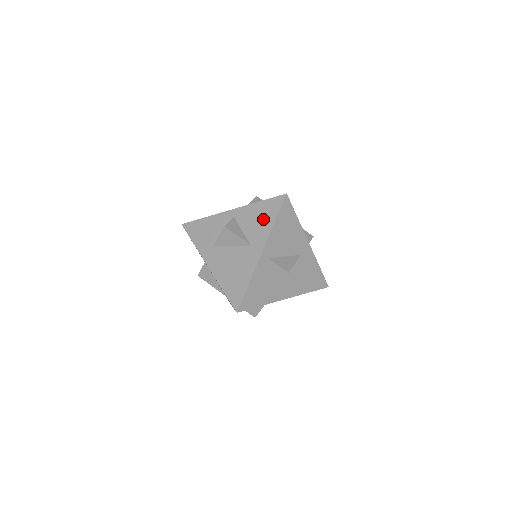
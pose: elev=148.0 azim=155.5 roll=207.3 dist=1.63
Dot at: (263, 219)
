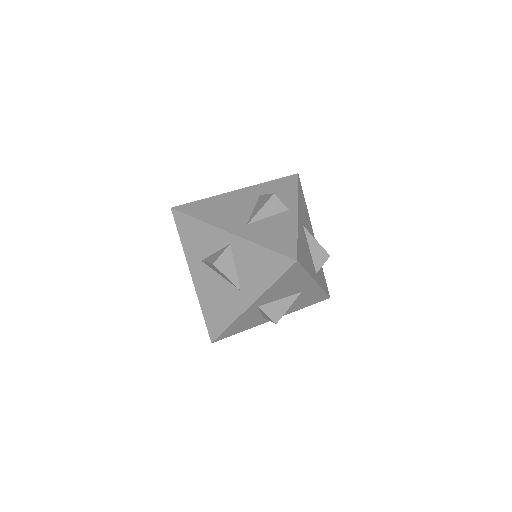
Dot at: (261, 271)
